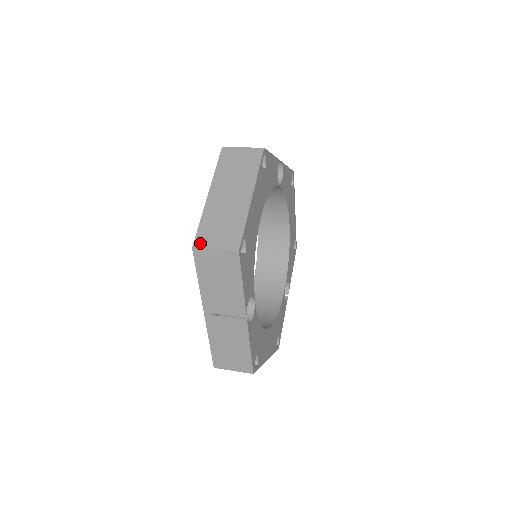
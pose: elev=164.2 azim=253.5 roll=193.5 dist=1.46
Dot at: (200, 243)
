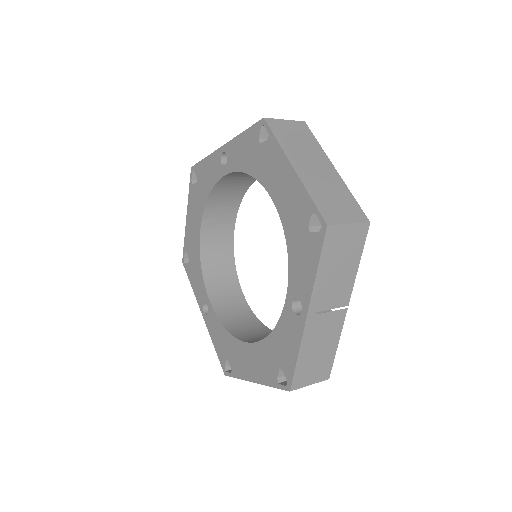
Dot at: (331, 219)
